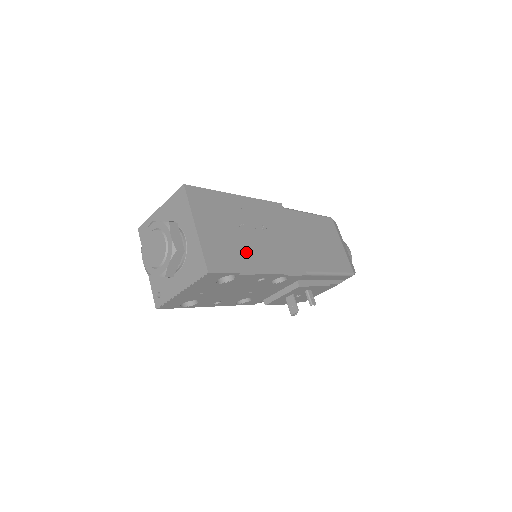
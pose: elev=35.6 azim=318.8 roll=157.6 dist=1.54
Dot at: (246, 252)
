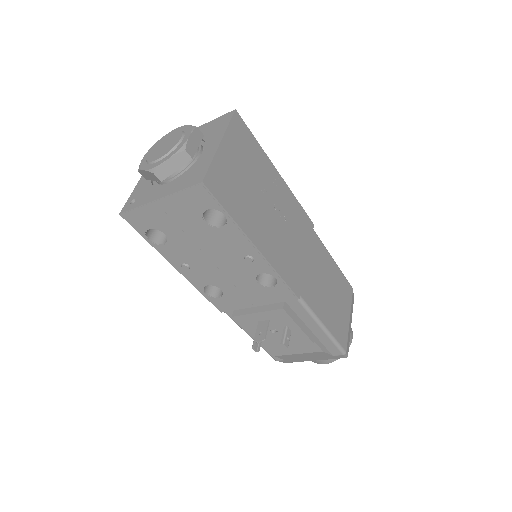
Dot at: (253, 214)
